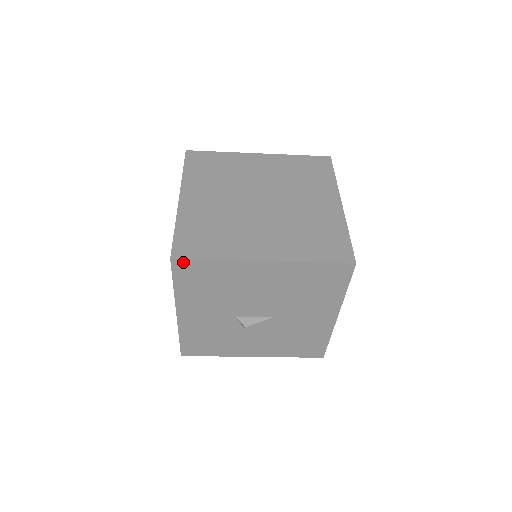
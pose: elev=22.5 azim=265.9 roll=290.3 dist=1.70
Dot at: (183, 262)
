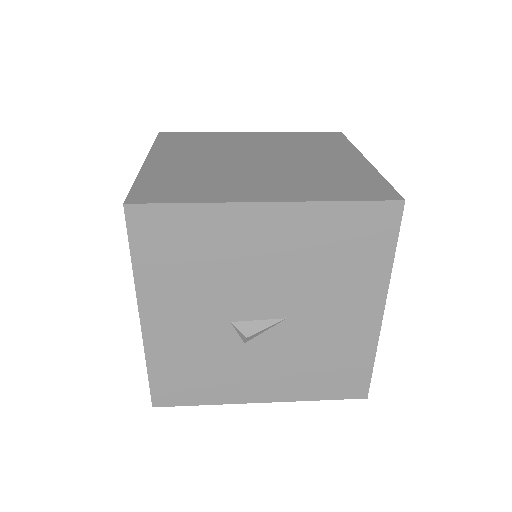
Dot at: (143, 210)
